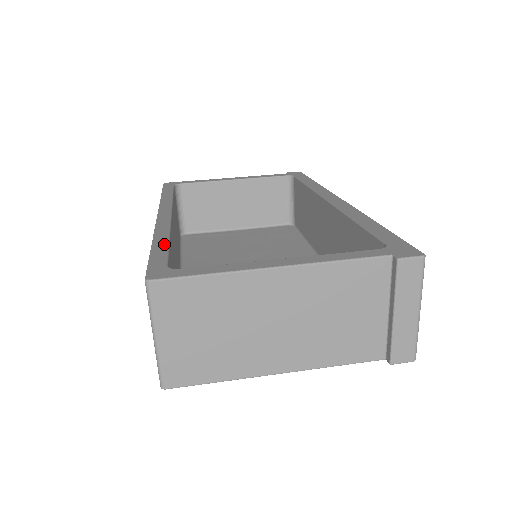
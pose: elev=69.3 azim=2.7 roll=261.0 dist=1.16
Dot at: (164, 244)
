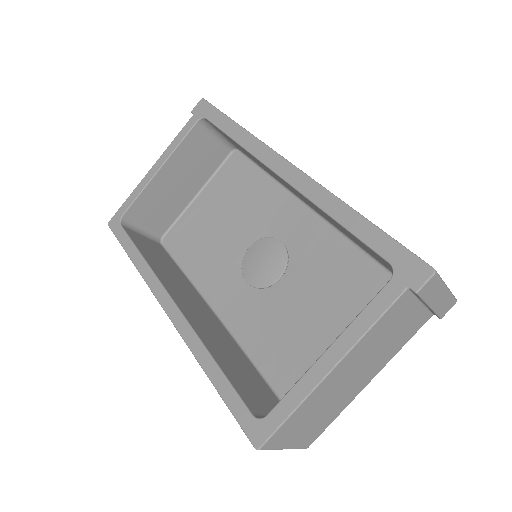
Dot at: (219, 375)
